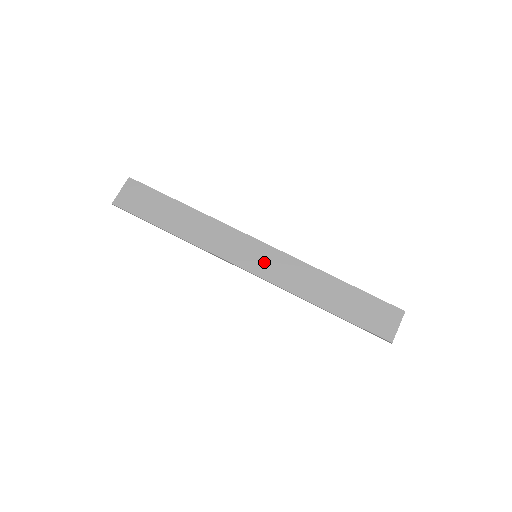
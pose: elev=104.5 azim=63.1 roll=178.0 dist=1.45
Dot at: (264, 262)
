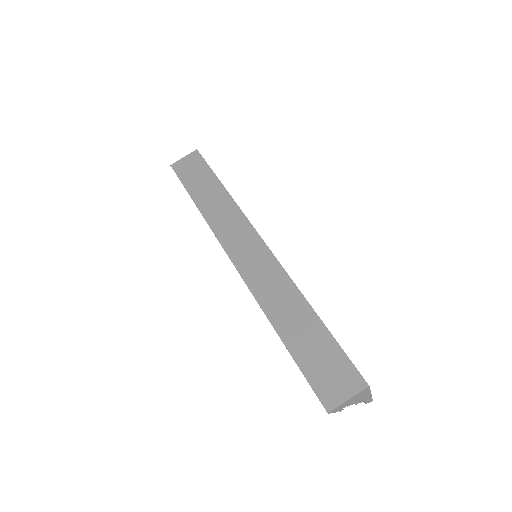
Dot at: (252, 260)
